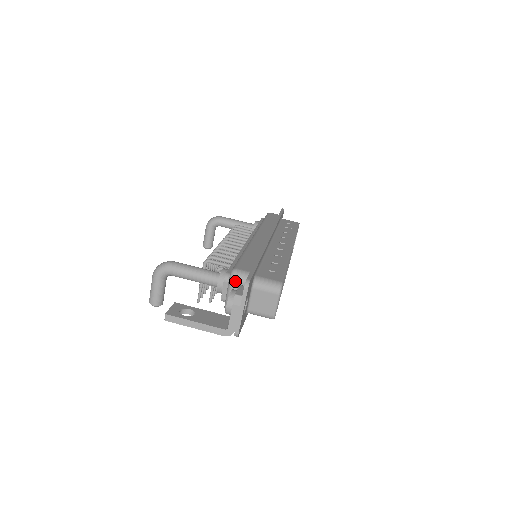
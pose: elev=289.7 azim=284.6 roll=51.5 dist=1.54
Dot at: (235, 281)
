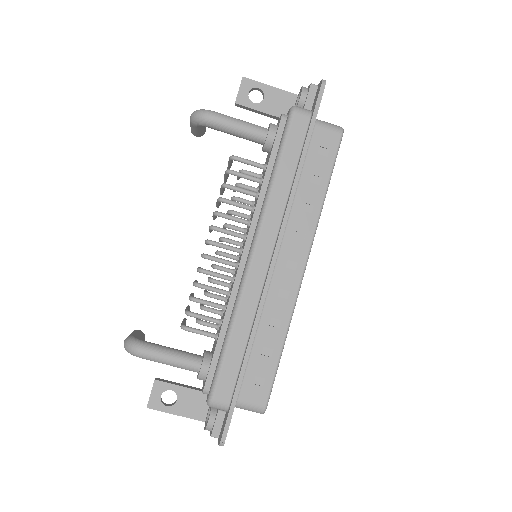
Dot at: (213, 407)
